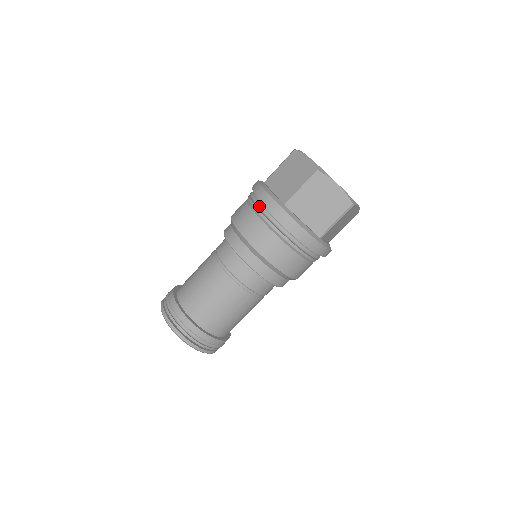
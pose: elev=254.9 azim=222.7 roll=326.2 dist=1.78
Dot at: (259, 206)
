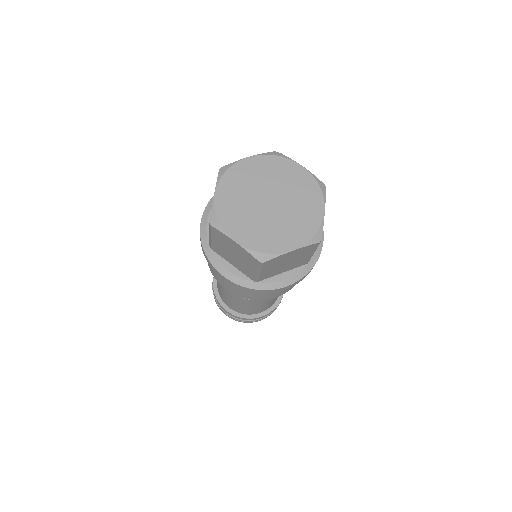
Dot at: occluded
